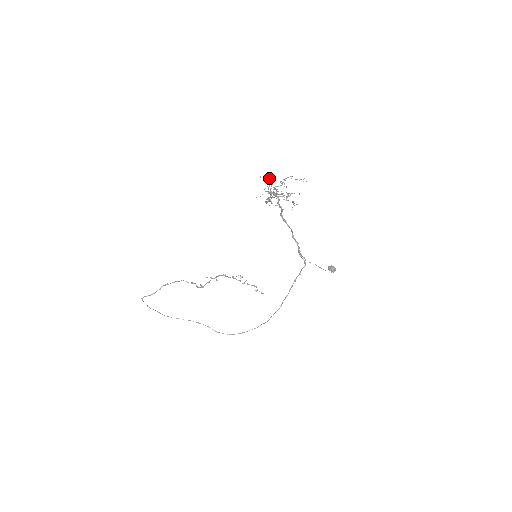
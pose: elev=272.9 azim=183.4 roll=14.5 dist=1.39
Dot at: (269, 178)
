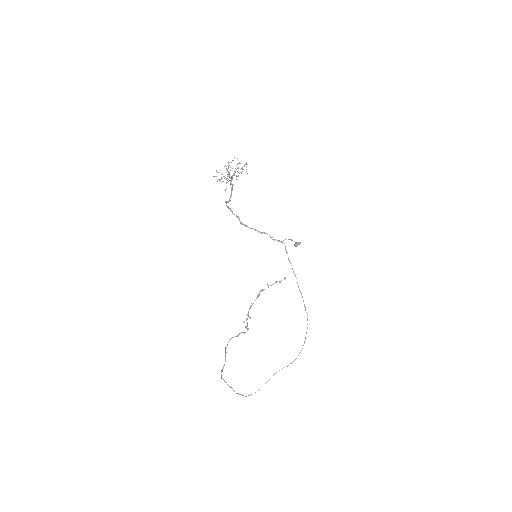
Dot at: occluded
